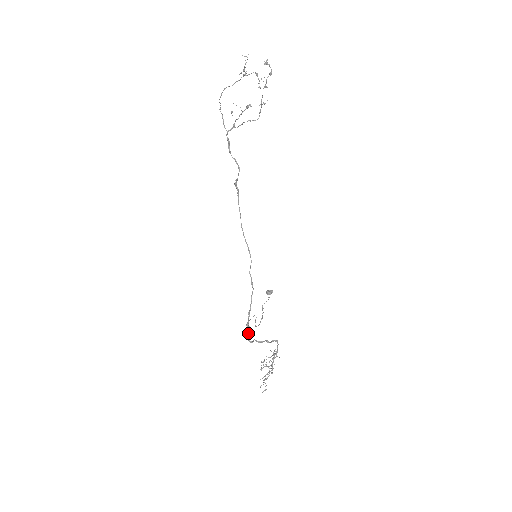
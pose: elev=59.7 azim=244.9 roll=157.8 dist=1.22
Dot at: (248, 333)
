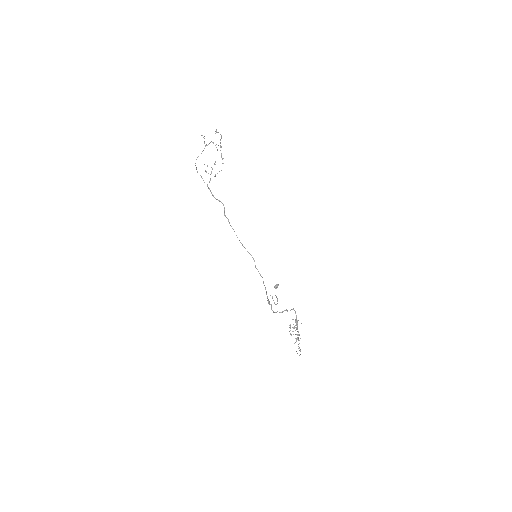
Dot at: (271, 306)
